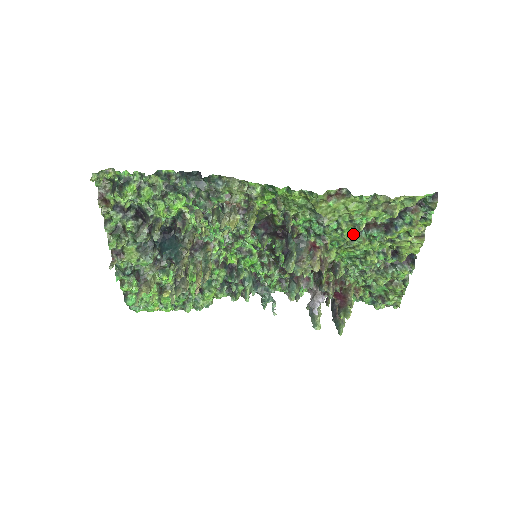
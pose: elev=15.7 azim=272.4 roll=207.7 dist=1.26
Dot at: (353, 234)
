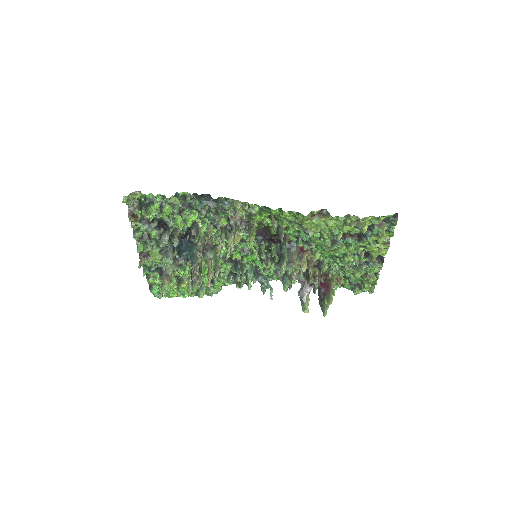
Dot at: (333, 241)
